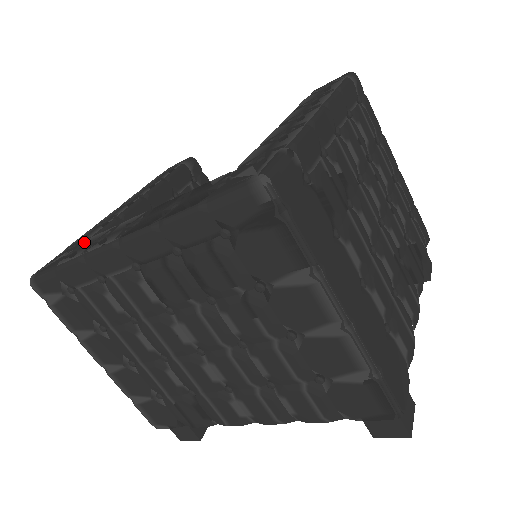
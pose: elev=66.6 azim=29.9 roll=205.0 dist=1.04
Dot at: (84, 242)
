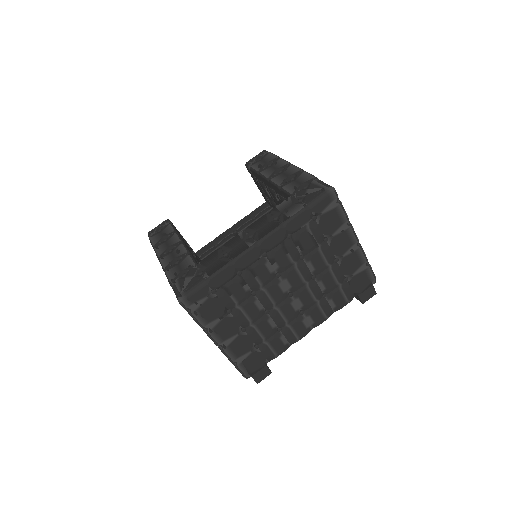
Dot at: (199, 266)
